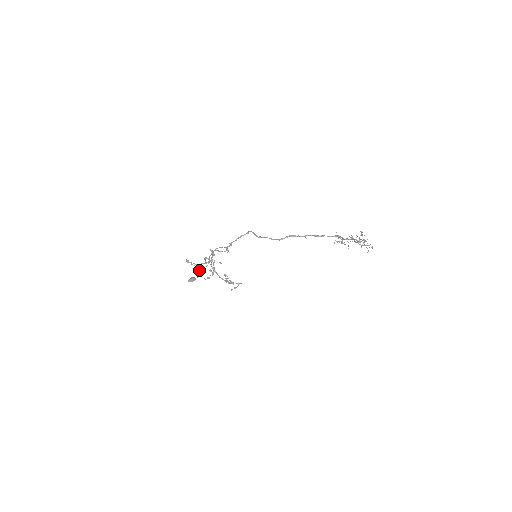
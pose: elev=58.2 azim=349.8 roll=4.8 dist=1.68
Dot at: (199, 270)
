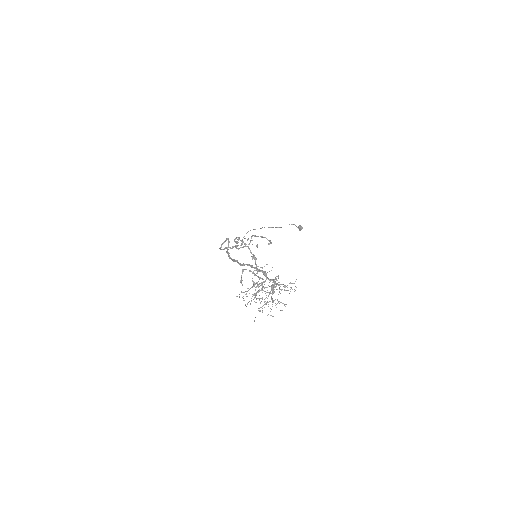
Dot at: (293, 224)
